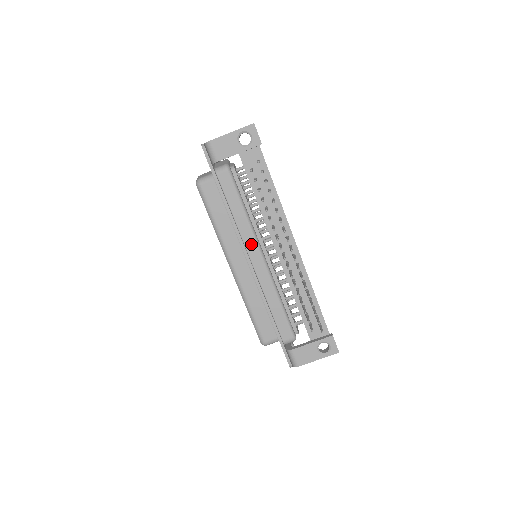
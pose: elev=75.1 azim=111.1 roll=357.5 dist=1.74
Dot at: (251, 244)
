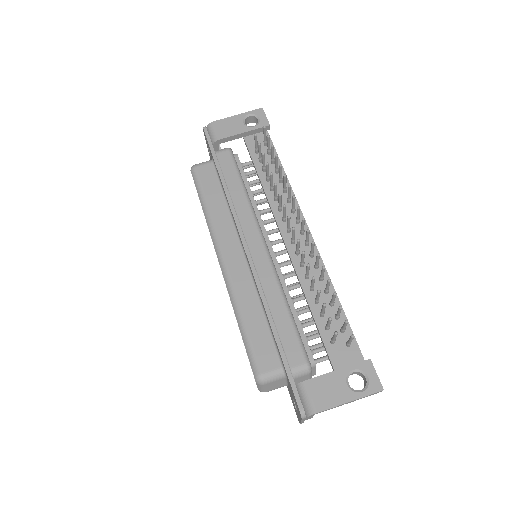
Dot at: (250, 227)
